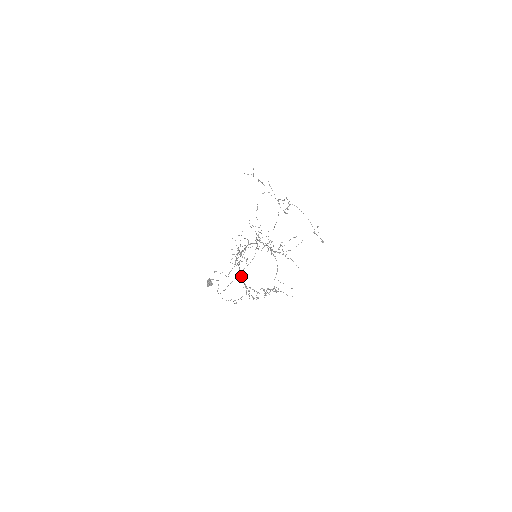
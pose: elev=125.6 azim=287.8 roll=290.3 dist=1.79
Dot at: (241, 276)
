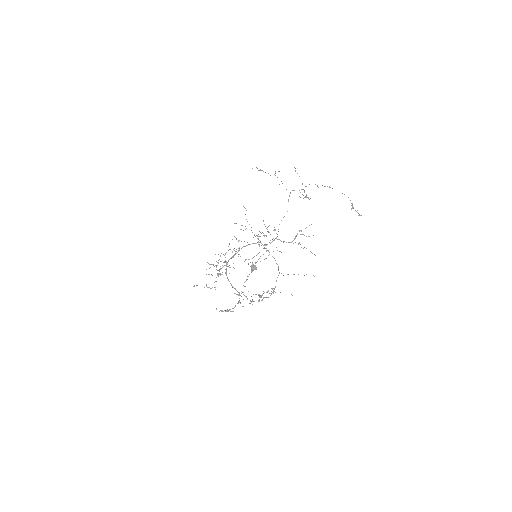
Dot at: (231, 284)
